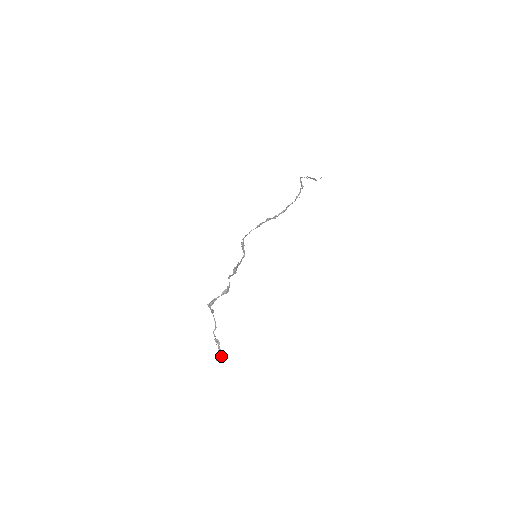
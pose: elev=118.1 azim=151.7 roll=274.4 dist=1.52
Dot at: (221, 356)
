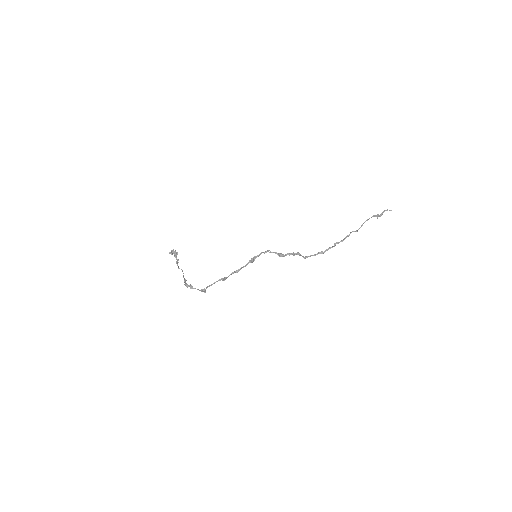
Dot at: (174, 254)
